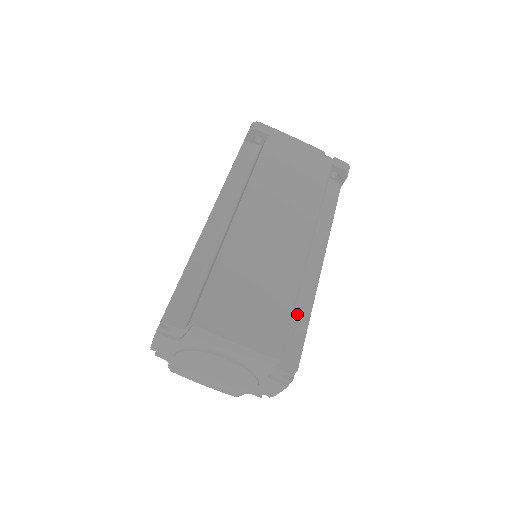
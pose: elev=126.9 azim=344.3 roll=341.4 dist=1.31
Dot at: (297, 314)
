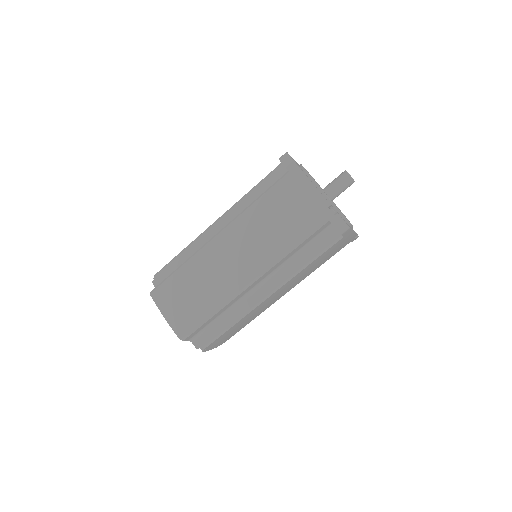
Dot at: (224, 319)
